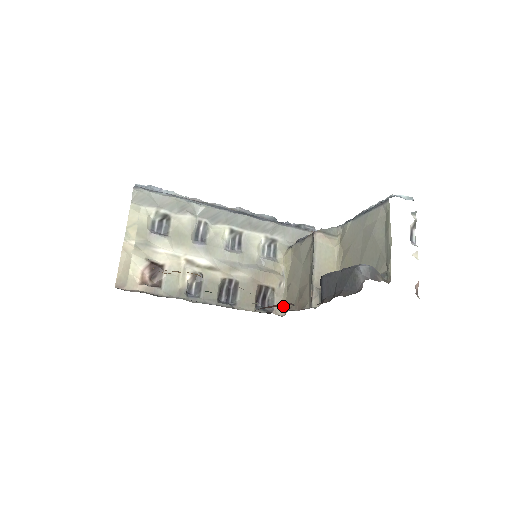
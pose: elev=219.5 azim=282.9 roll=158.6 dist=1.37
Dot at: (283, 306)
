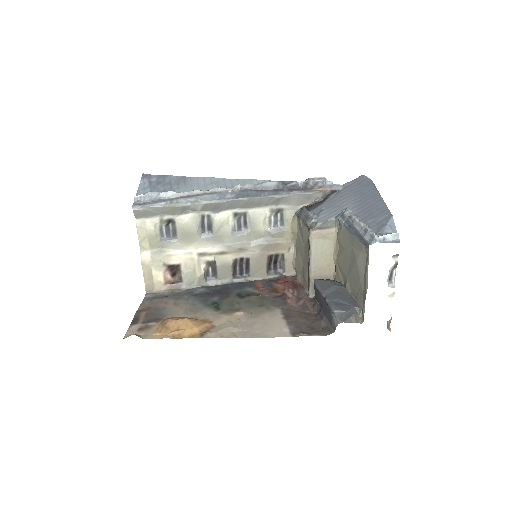
Dot at: (293, 268)
